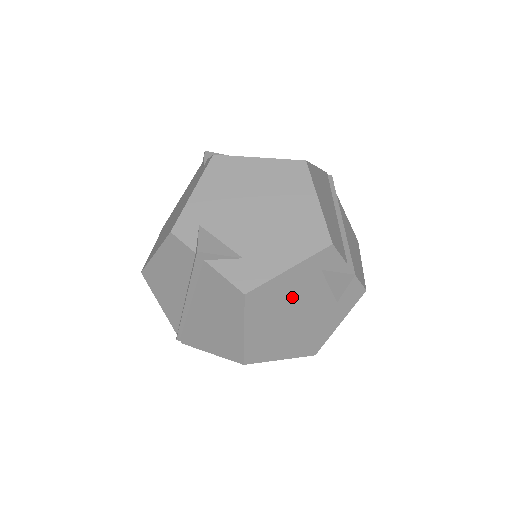
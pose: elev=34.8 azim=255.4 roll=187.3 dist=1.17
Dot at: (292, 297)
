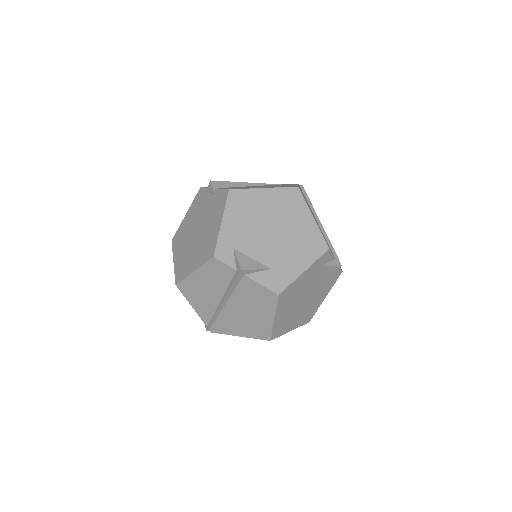
Dot at: (303, 289)
